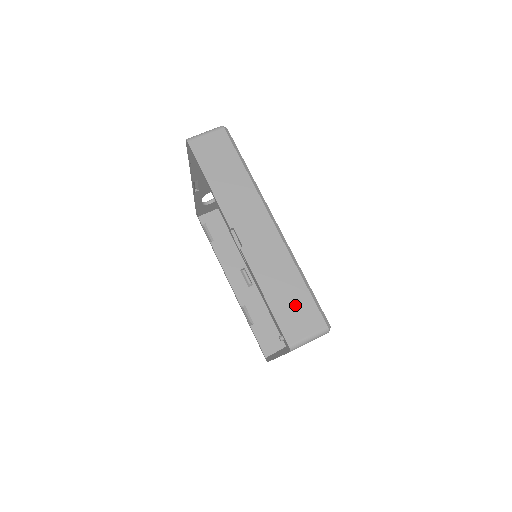
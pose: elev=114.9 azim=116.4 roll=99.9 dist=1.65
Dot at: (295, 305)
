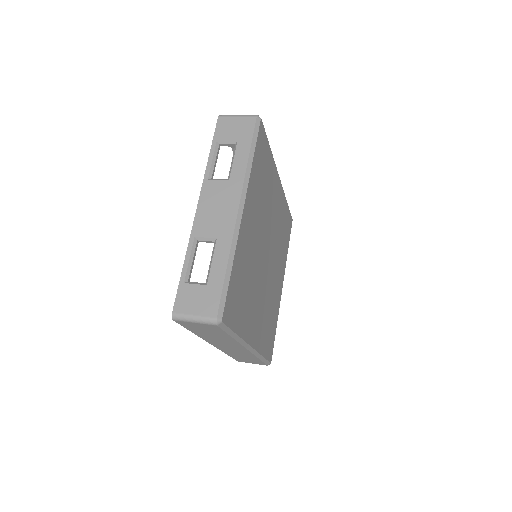
Dot at: occluded
